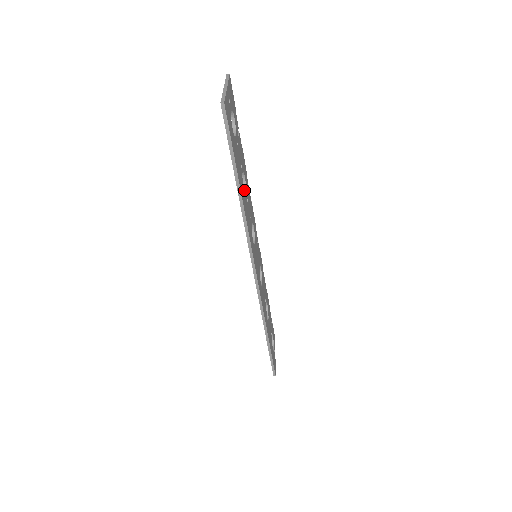
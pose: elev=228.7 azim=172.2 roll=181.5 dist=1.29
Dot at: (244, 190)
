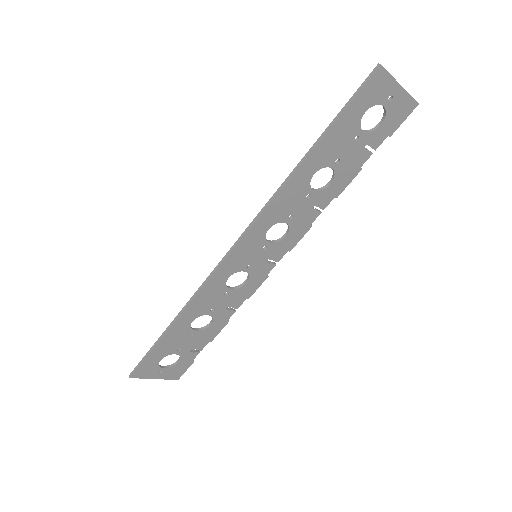
Dot at: (317, 189)
